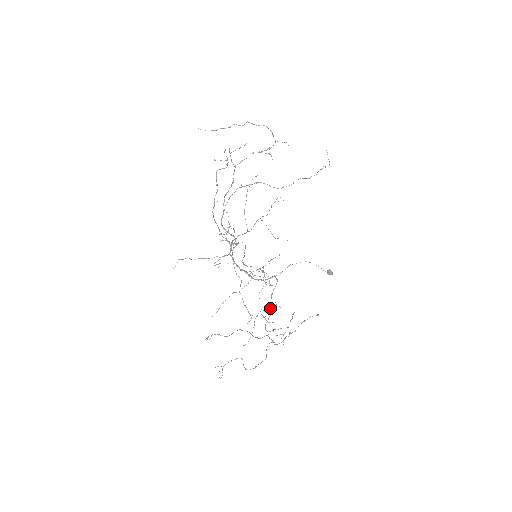
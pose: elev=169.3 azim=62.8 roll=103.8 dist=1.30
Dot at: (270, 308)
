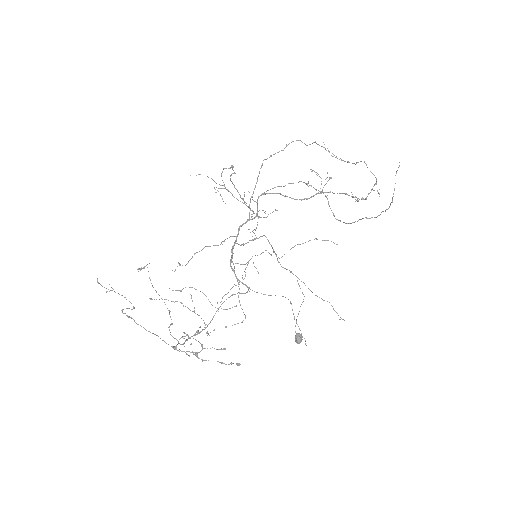
Dot at: (214, 329)
